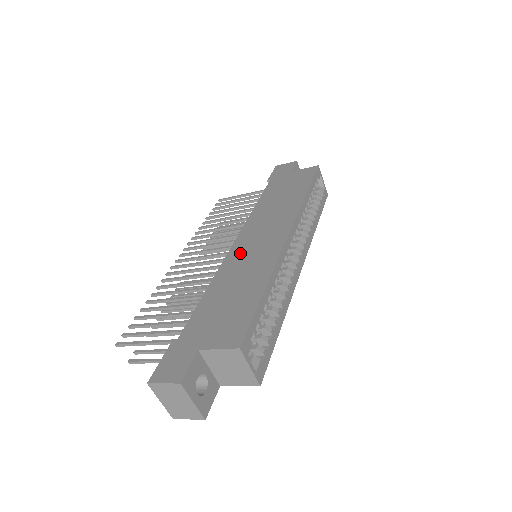
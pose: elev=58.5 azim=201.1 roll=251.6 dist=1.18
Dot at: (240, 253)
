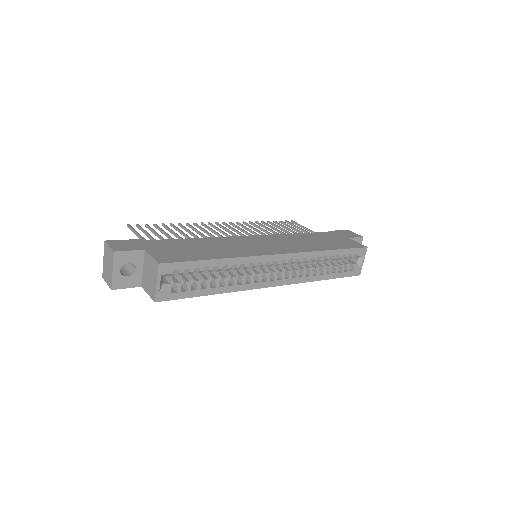
Dot at: (242, 240)
